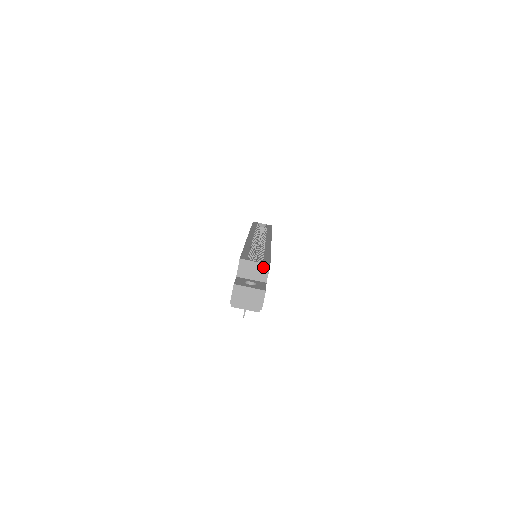
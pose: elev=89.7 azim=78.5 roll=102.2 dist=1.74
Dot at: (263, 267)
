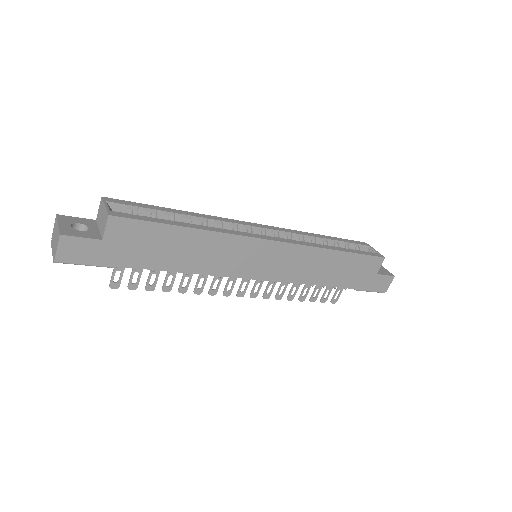
Dot at: (106, 216)
